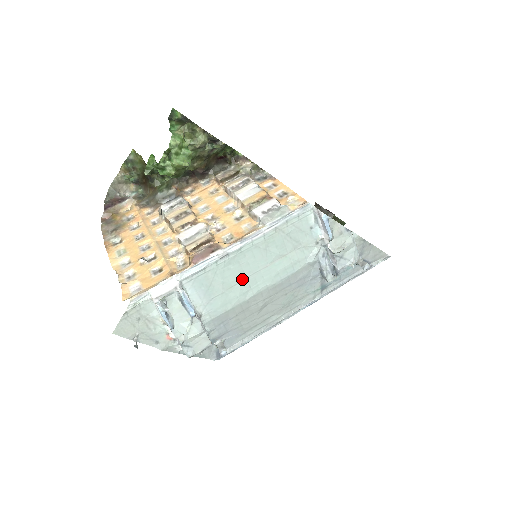
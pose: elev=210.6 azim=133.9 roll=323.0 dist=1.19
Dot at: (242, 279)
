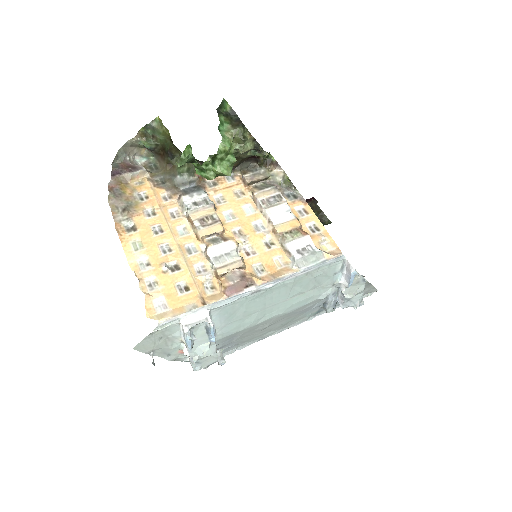
Dot at: (261, 309)
